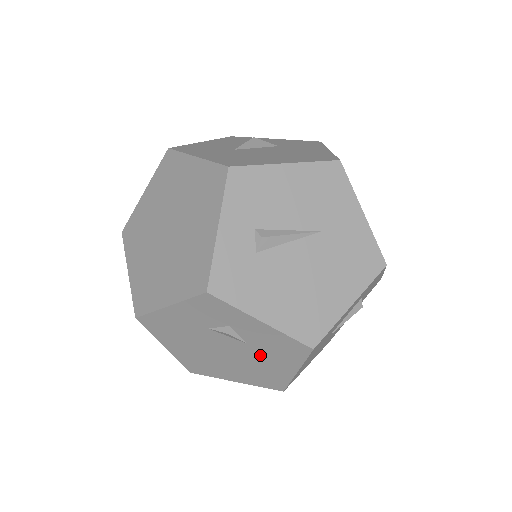
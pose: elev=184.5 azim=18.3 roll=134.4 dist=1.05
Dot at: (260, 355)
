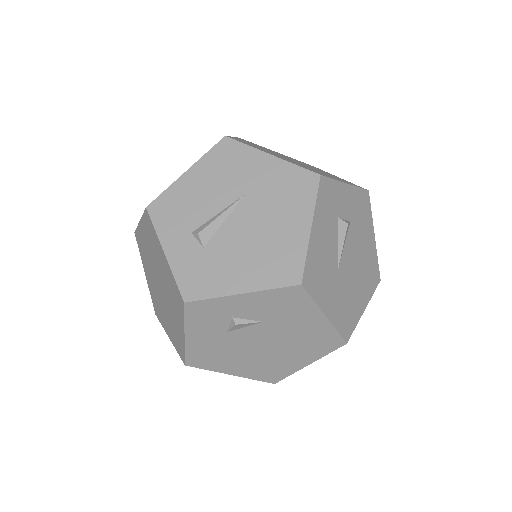
Dot at: (284, 324)
